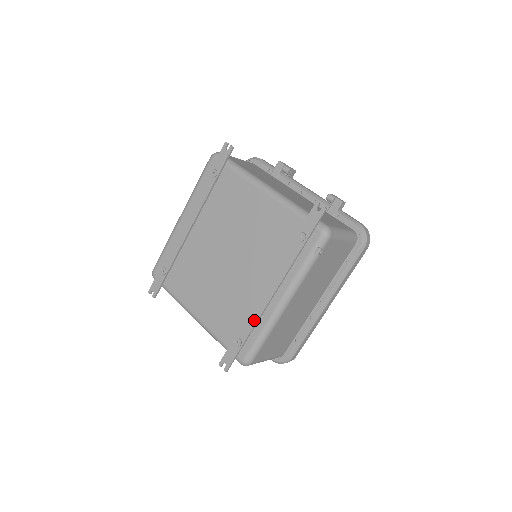
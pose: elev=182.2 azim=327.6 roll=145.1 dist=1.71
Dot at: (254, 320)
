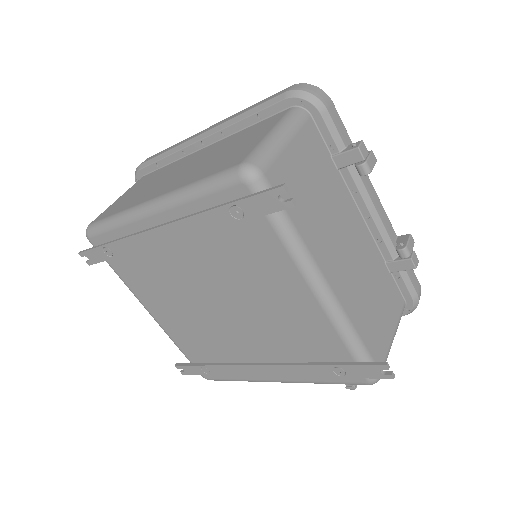
Dot at: (233, 373)
